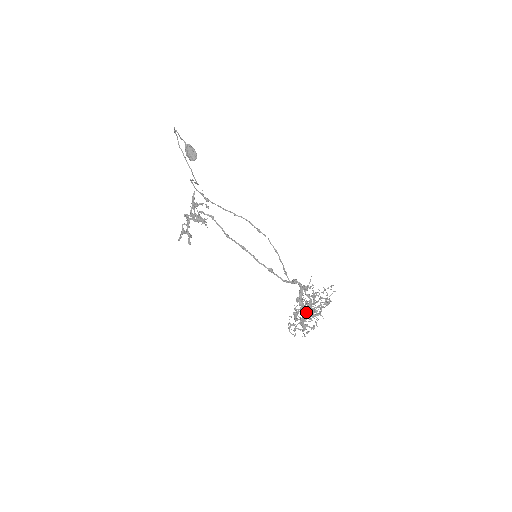
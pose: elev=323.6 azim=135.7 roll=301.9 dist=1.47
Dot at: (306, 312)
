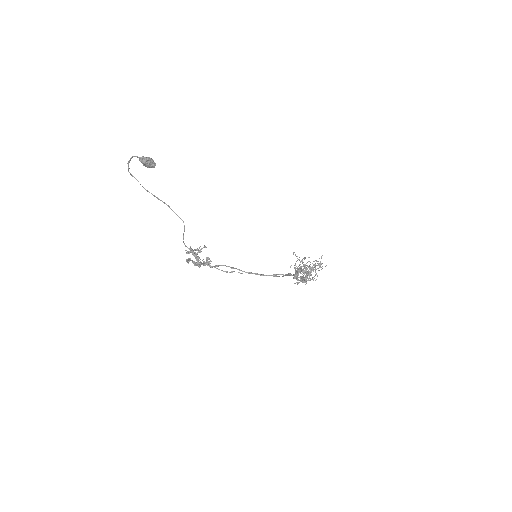
Dot at: (306, 280)
